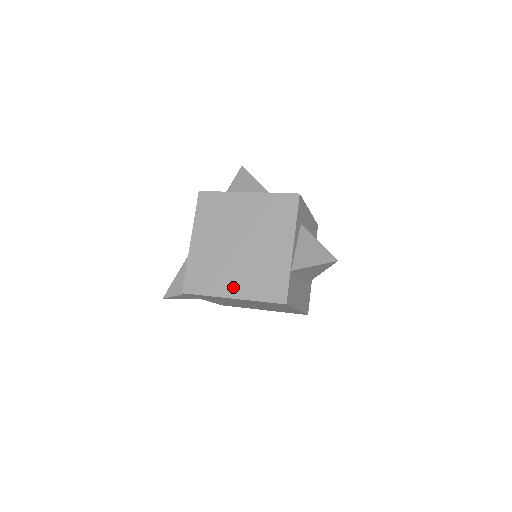
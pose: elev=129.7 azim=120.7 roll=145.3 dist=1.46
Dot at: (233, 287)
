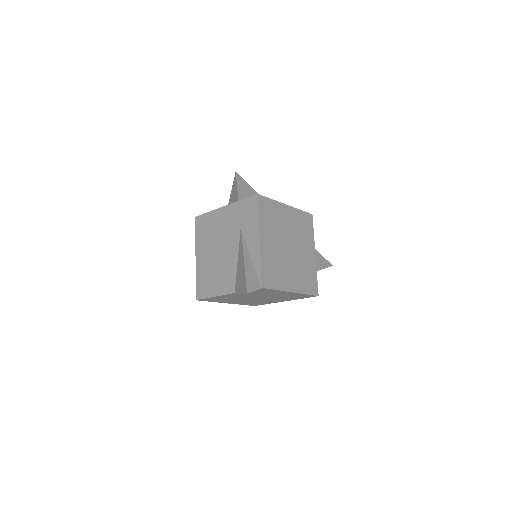
Dot at: (292, 283)
